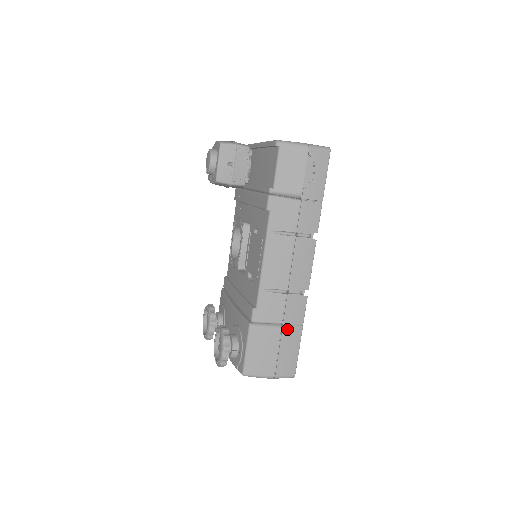
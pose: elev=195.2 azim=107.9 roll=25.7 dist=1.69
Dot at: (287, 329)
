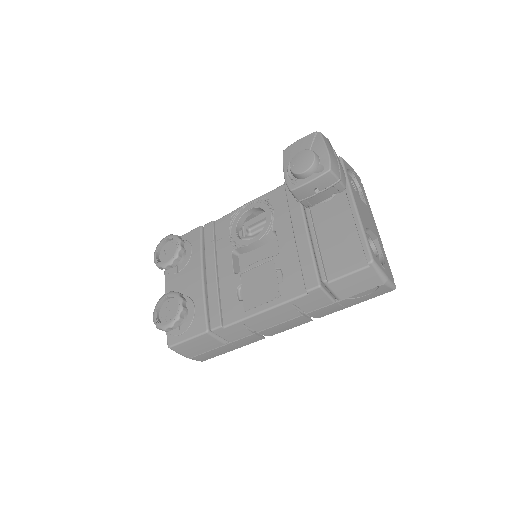
Dot at: (229, 346)
